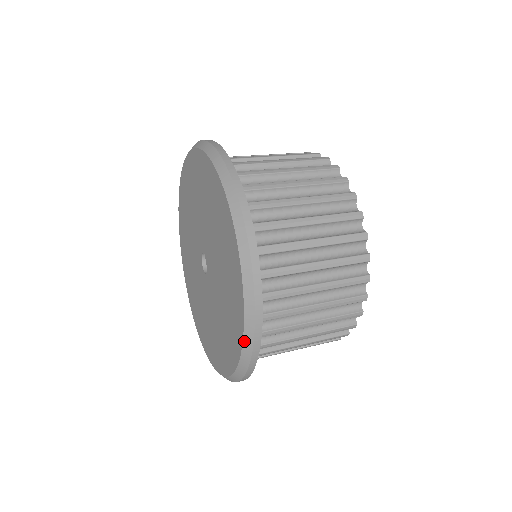
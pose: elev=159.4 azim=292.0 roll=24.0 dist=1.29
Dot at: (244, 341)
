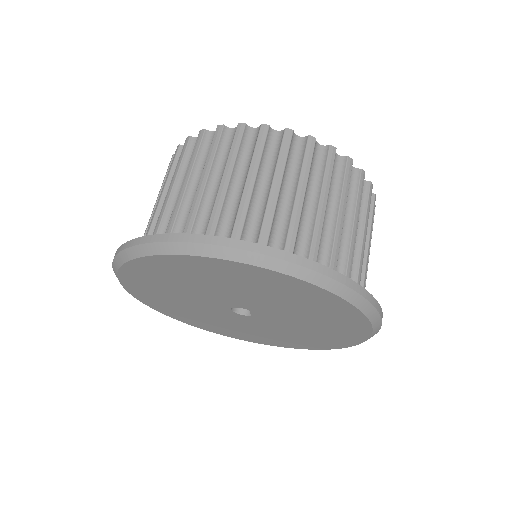
Dot at: (339, 348)
